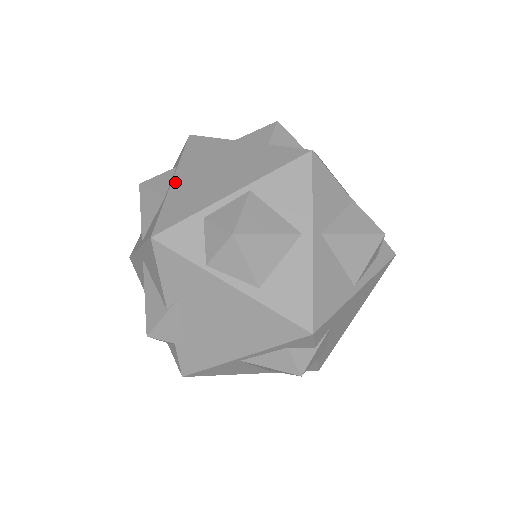
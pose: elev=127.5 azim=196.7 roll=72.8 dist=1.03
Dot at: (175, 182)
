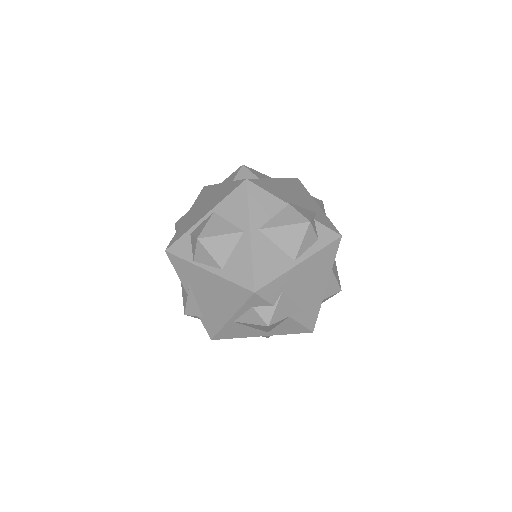
Dot at: (186, 217)
